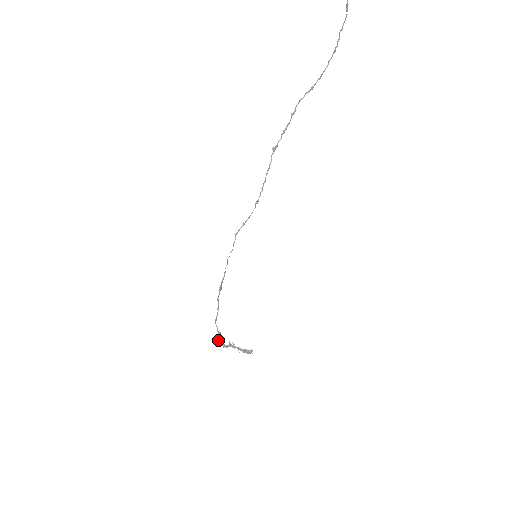
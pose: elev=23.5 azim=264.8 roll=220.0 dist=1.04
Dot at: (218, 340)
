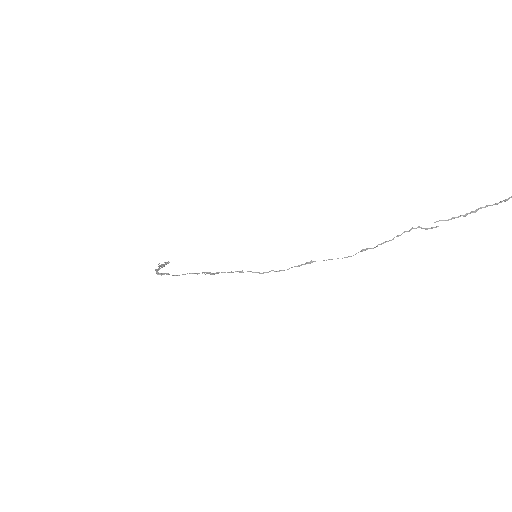
Dot at: (159, 274)
